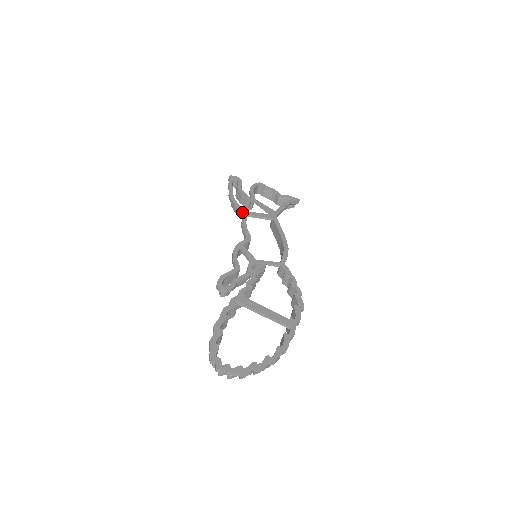
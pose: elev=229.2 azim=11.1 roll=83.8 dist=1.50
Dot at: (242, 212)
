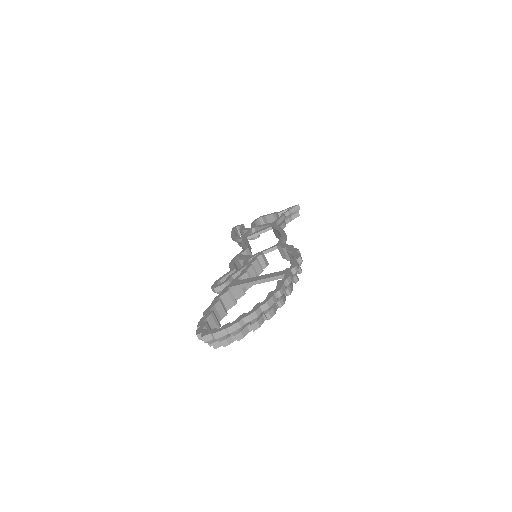
Dot at: occluded
